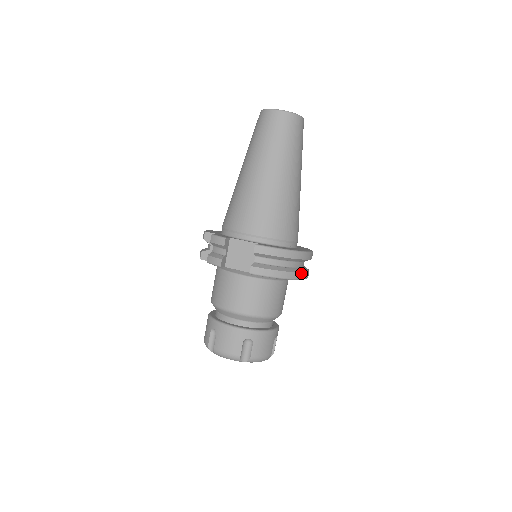
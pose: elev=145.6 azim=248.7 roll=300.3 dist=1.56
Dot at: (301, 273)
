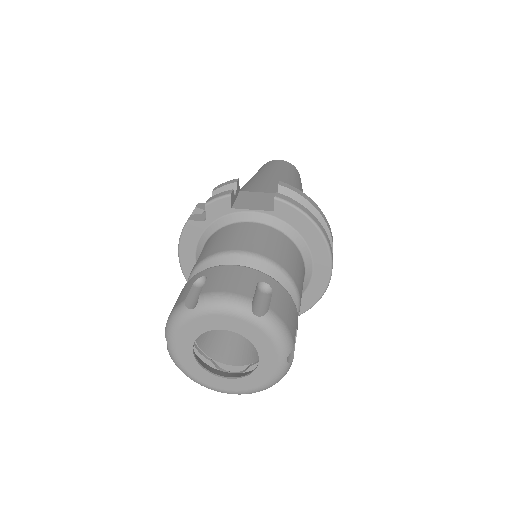
Dot at: (330, 244)
